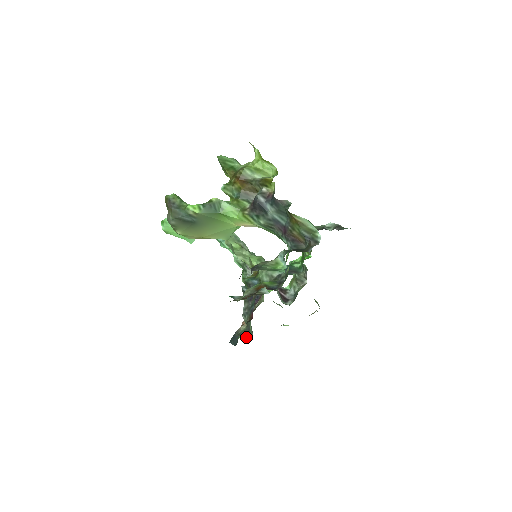
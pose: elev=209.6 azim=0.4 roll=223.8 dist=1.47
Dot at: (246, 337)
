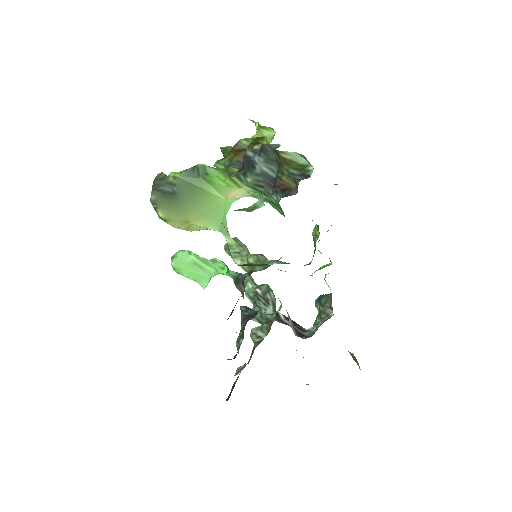
Dot at: (230, 359)
